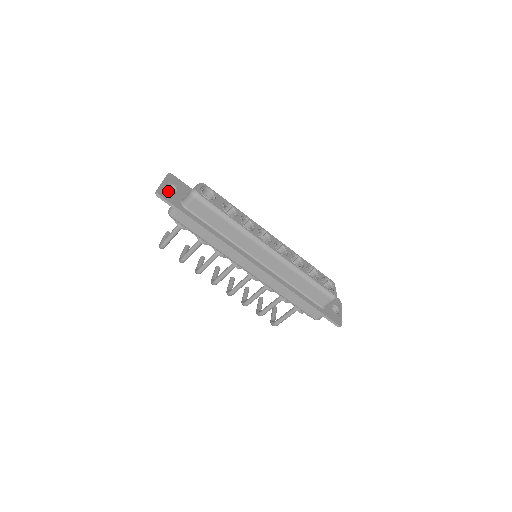
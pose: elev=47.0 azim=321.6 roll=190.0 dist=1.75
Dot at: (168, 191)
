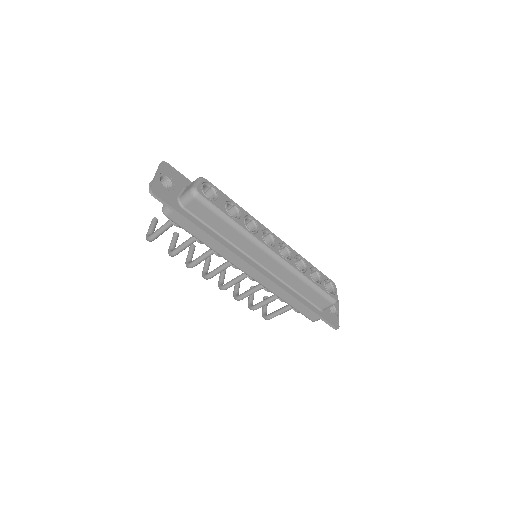
Dot at: (163, 187)
